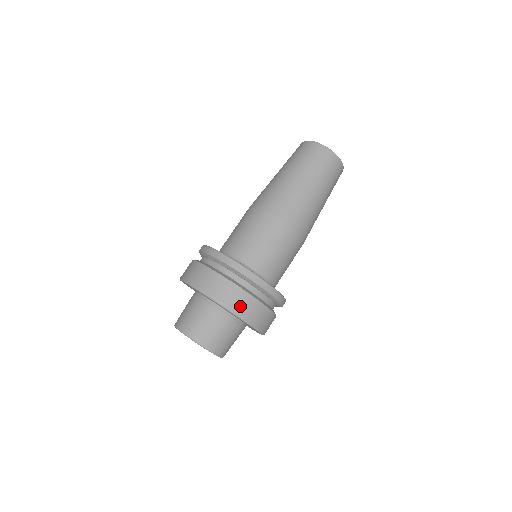
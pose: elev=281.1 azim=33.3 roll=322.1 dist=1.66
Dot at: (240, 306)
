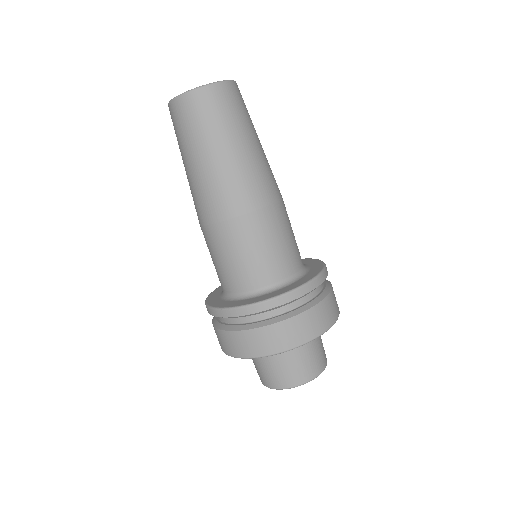
Dot at: (319, 323)
